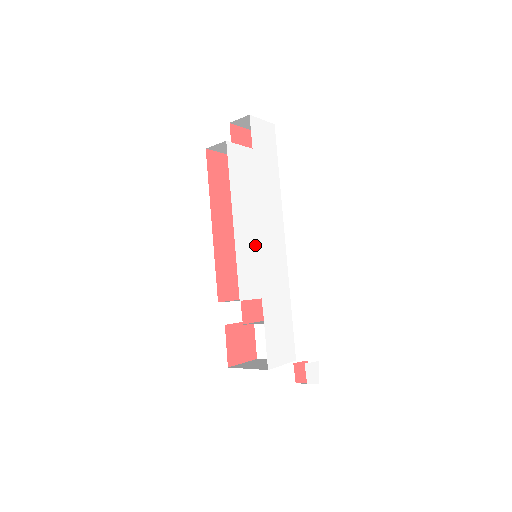
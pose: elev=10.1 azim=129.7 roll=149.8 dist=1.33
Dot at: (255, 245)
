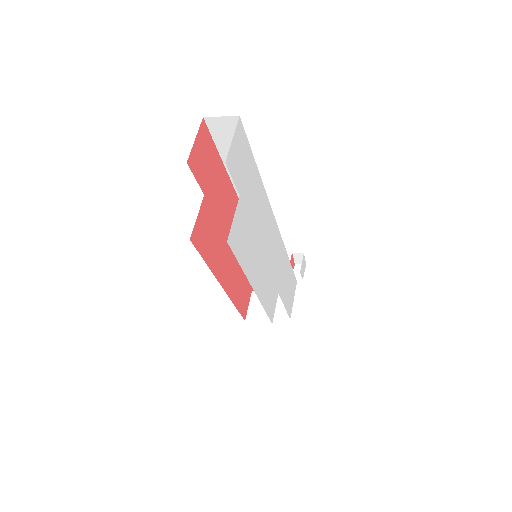
Dot at: (266, 271)
